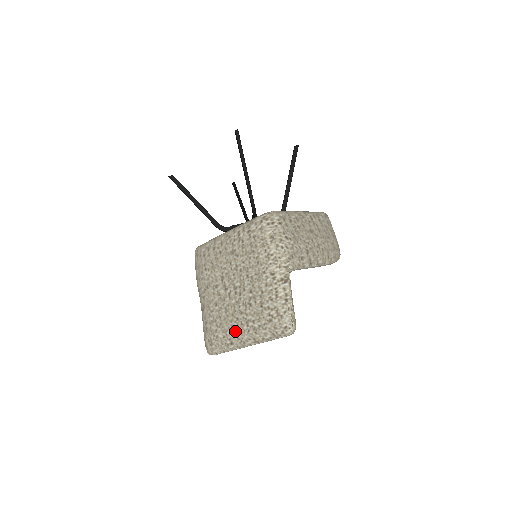
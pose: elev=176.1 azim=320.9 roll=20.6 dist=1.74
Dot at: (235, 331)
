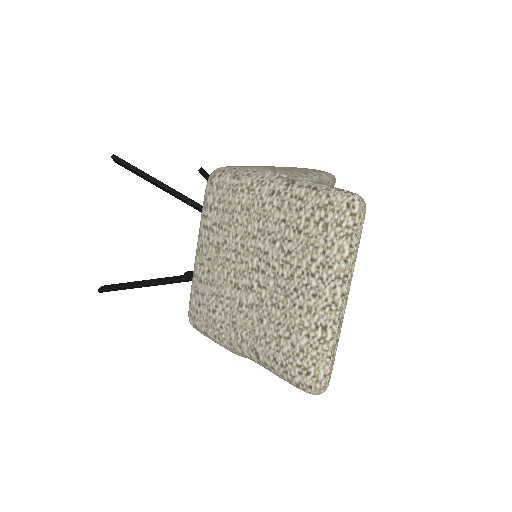
Dot at: (309, 306)
